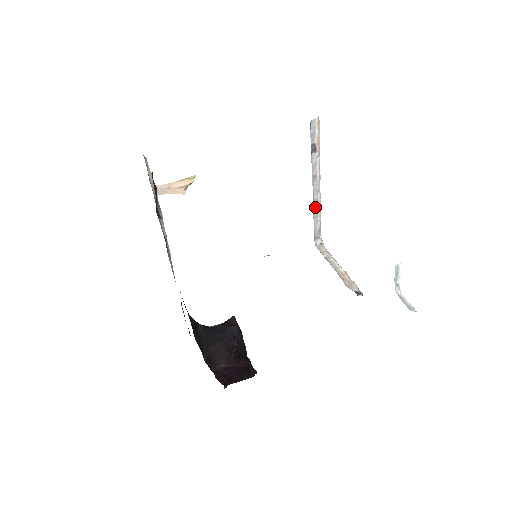
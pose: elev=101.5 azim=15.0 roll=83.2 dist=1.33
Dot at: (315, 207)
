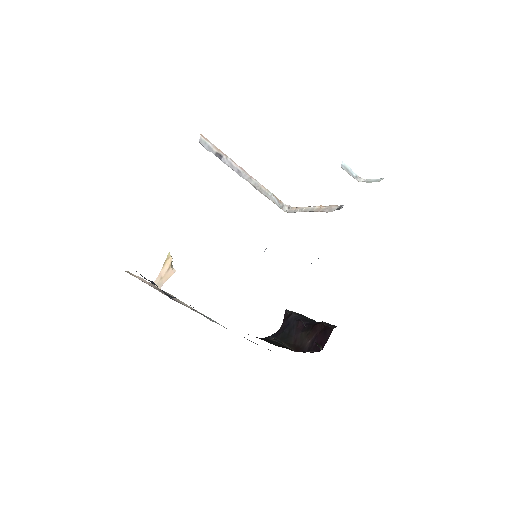
Dot at: (260, 190)
